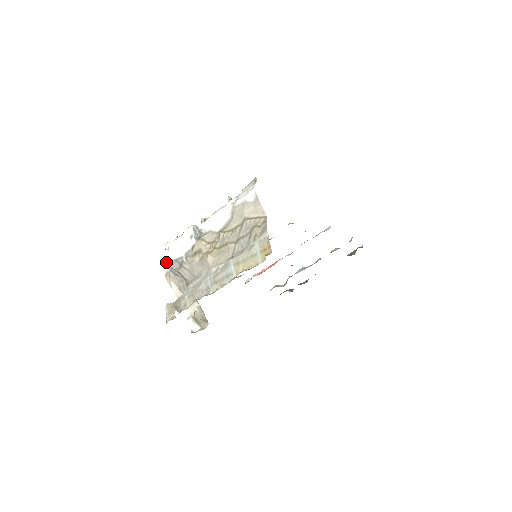
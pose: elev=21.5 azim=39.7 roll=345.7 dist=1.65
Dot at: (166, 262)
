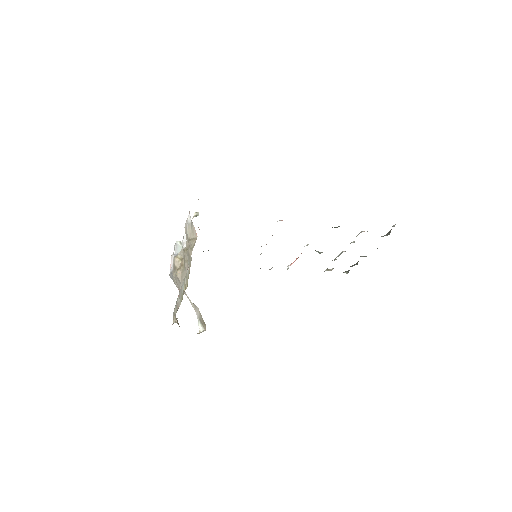
Dot at: occluded
